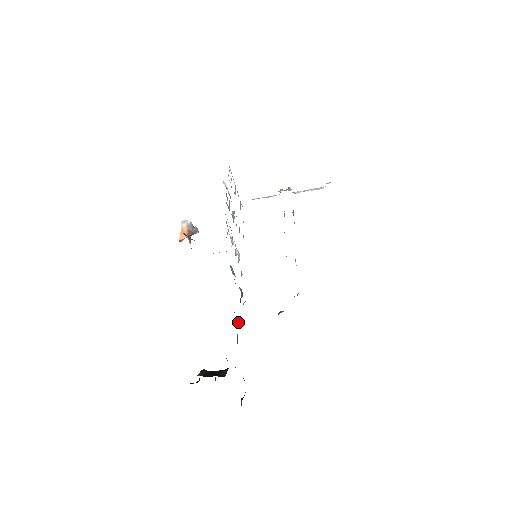
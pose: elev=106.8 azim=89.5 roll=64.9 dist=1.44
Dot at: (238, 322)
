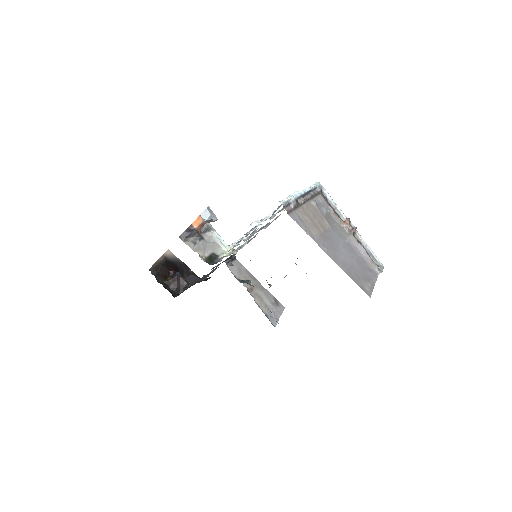
Dot at: occluded
